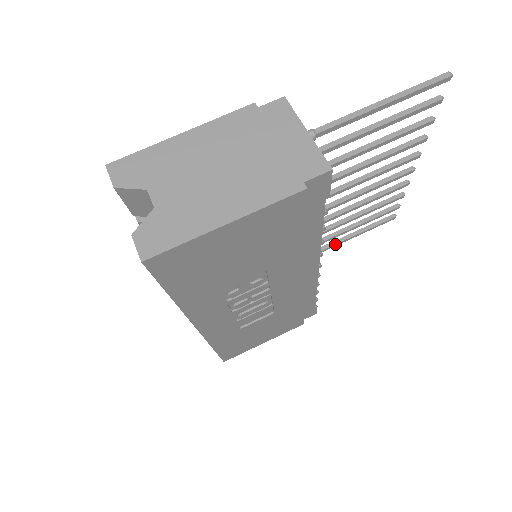
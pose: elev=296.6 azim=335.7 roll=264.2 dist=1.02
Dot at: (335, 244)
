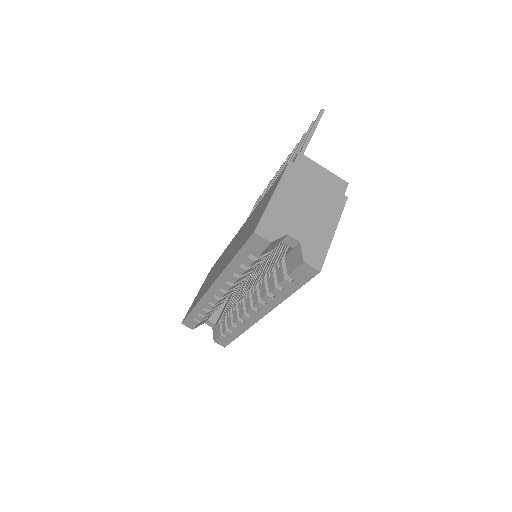
Dot at: occluded
